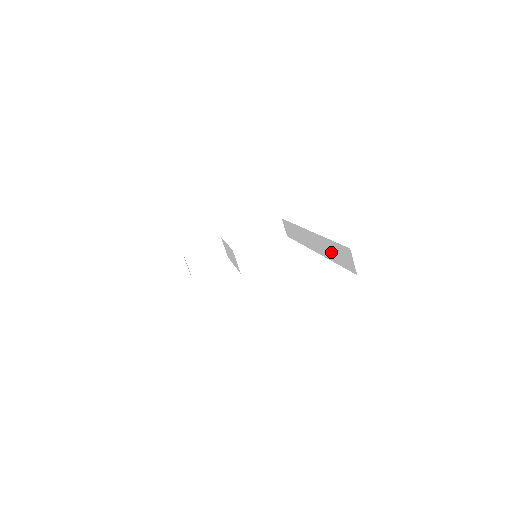
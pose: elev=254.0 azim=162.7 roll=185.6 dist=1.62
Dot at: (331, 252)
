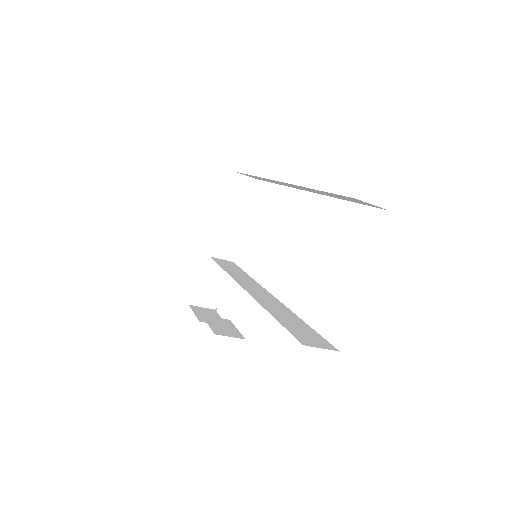
Dot at: occluded
